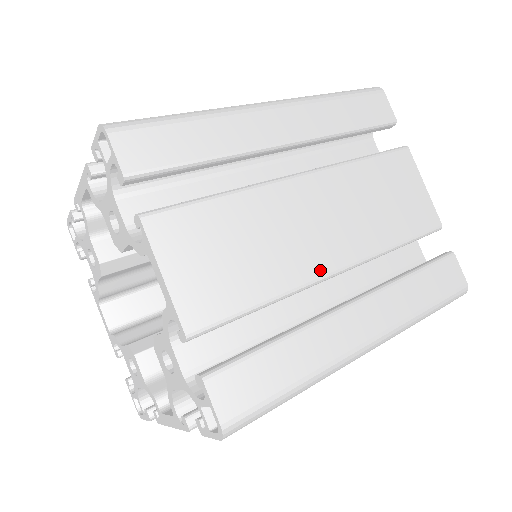
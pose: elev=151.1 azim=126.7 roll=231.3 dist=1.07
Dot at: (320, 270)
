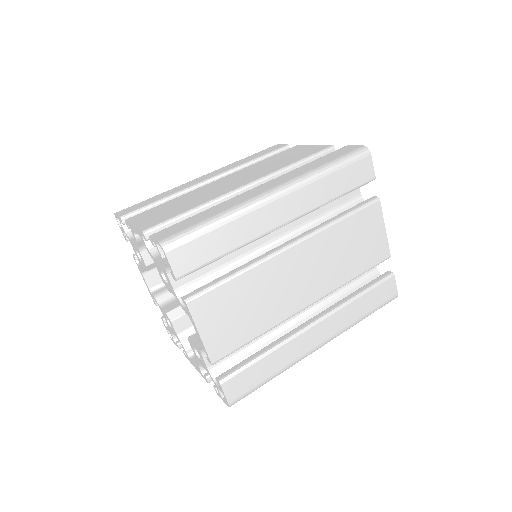
Dot at: (296, 309)
